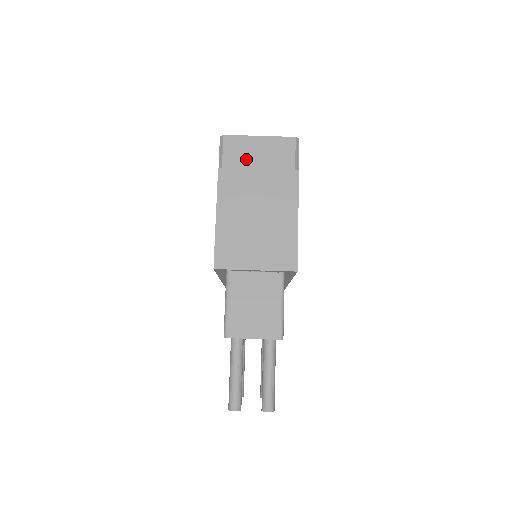
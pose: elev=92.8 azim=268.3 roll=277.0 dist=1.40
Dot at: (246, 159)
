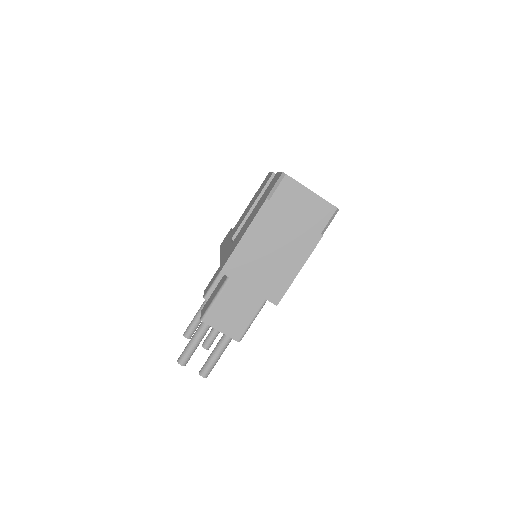
Dot at: (291, 204)
